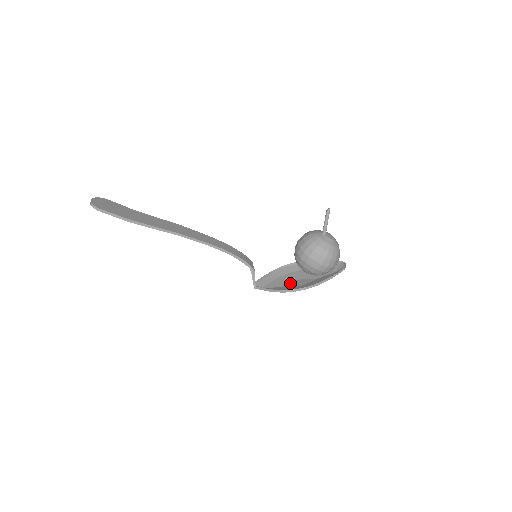
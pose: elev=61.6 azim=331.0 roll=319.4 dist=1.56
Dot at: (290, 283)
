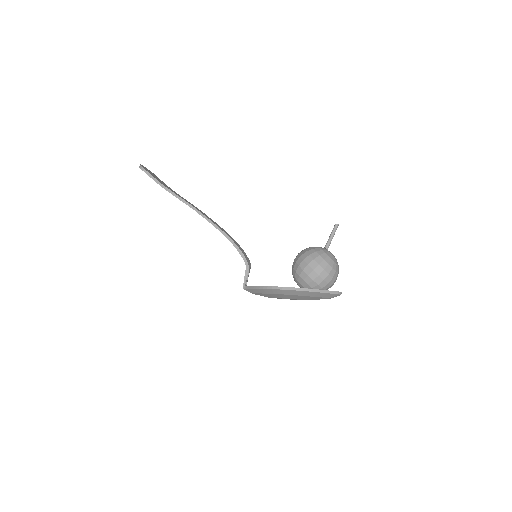
Dot at: occluded
